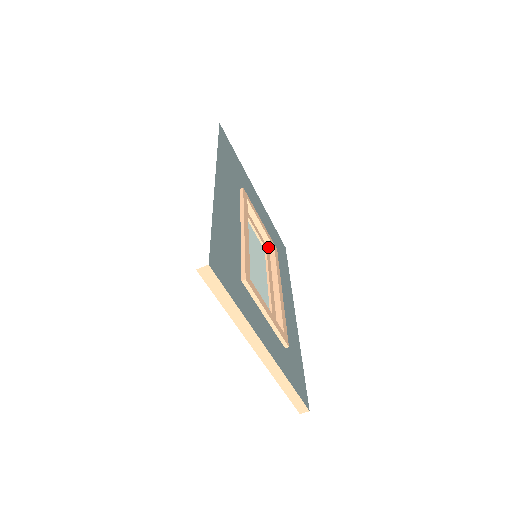
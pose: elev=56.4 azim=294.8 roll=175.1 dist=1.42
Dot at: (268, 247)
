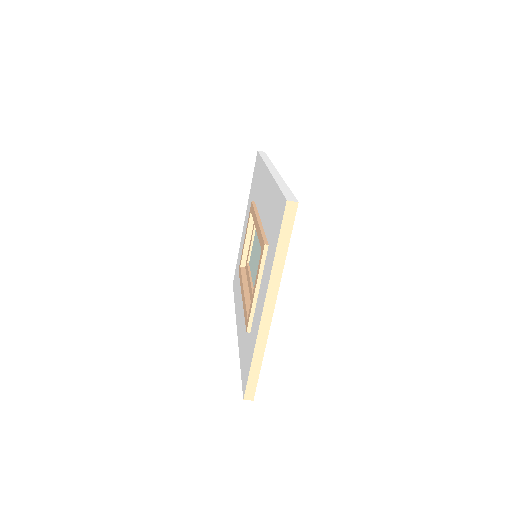
Dot at: occluded
